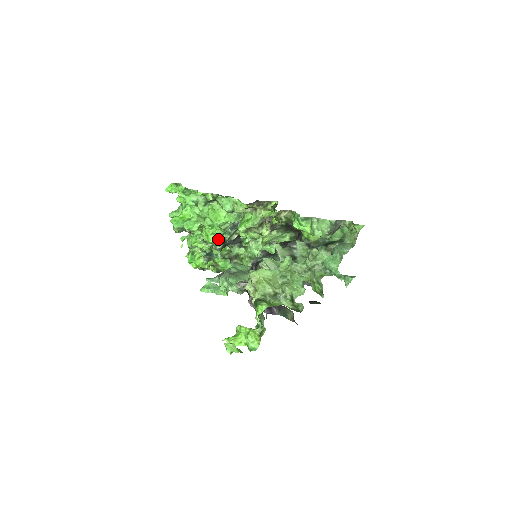
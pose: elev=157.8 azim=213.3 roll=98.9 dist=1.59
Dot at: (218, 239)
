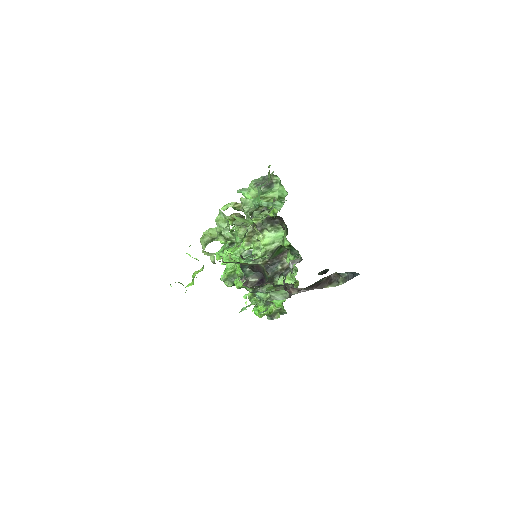
Dot at: occluded
